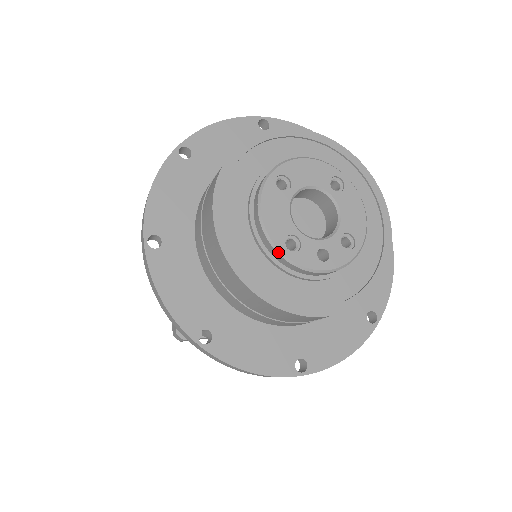
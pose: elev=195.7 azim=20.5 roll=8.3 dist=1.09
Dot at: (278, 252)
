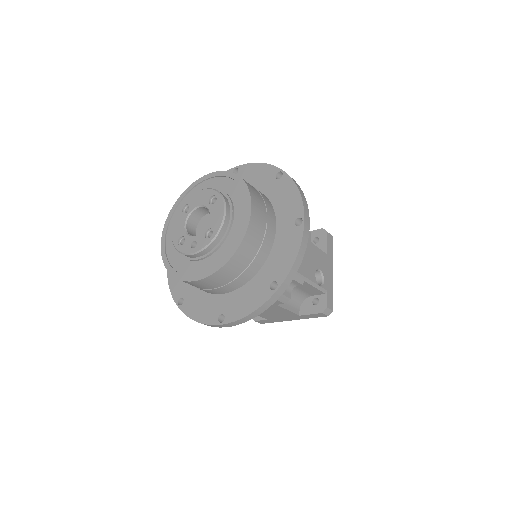
Dot at: (175, 247)
